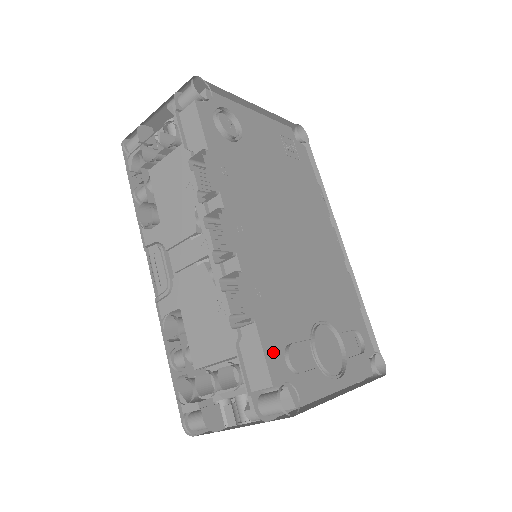
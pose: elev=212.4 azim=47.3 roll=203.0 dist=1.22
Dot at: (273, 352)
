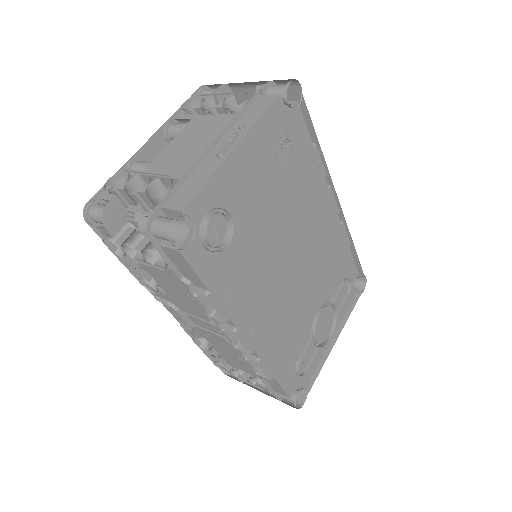
Dot at: (288, 380)
